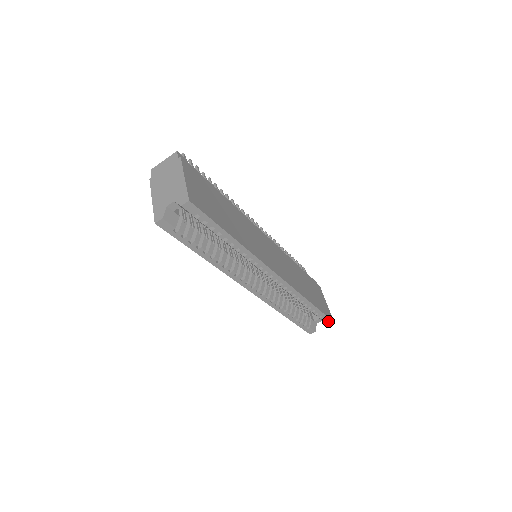
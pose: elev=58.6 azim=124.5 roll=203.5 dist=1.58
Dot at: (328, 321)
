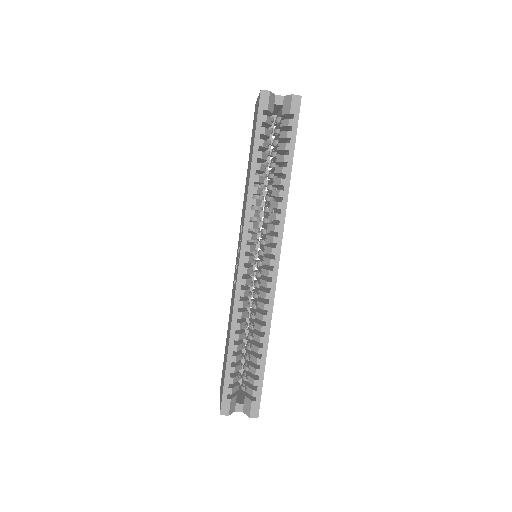
Dot at: (255, 408)
